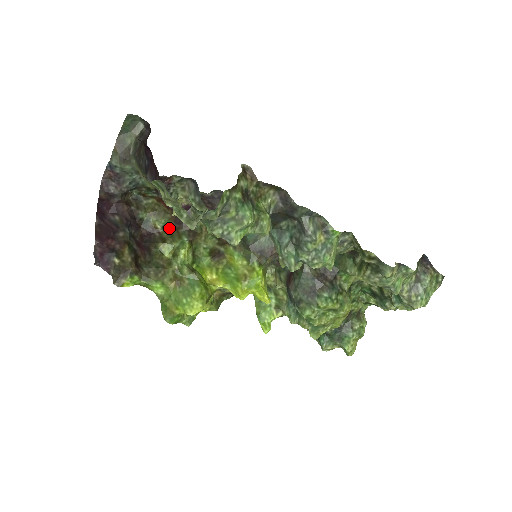
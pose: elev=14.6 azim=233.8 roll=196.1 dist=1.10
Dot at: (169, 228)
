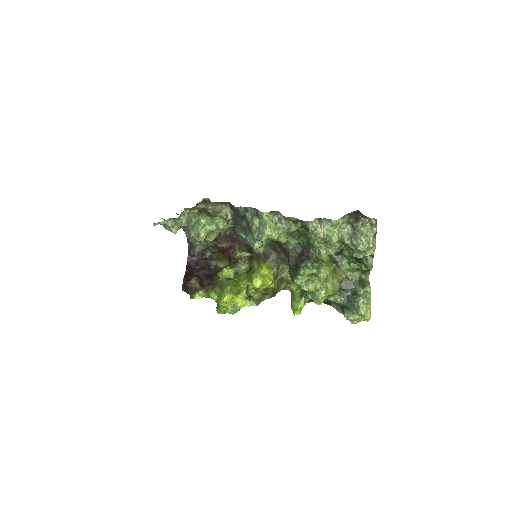
Dot at: occluded
